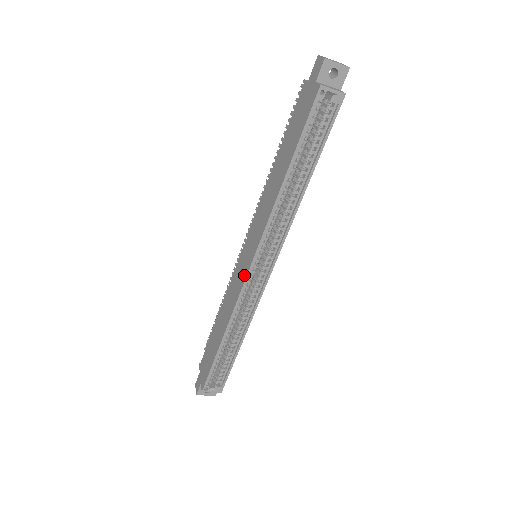
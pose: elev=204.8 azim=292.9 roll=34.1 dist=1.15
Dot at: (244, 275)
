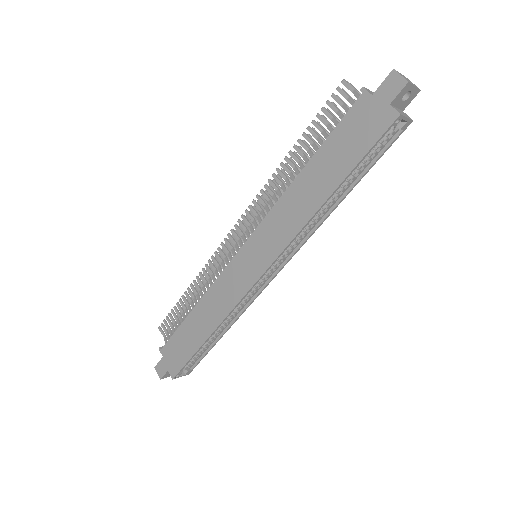
Dot at: (250, 281)
